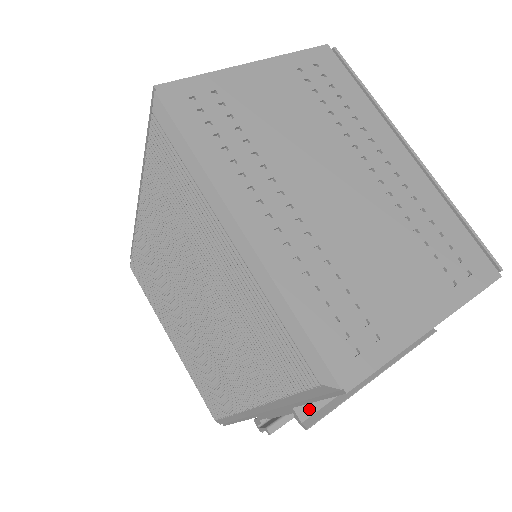
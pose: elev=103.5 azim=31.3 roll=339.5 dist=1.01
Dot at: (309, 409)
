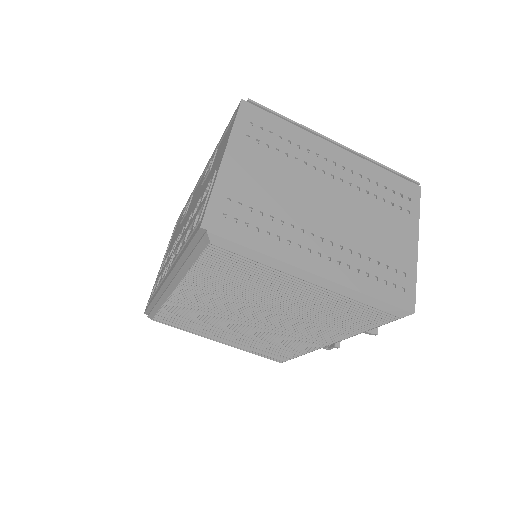
Dot at: occluded
